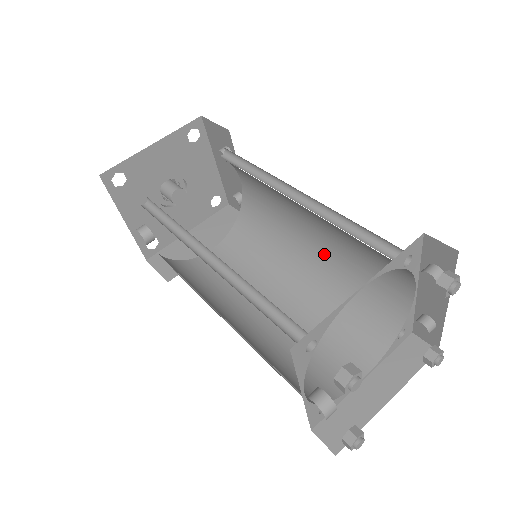
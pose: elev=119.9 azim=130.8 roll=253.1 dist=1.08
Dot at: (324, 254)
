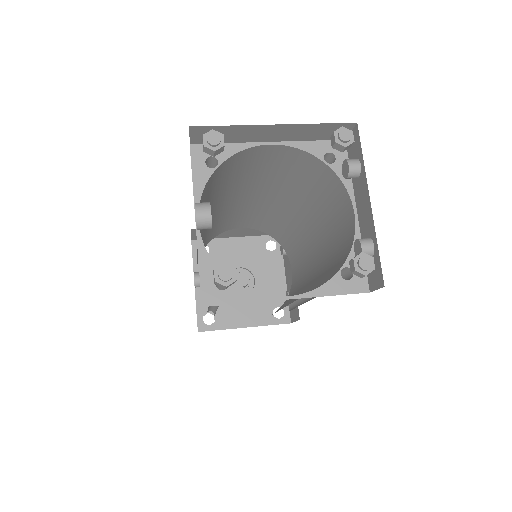
Dot at: (318, 268)
